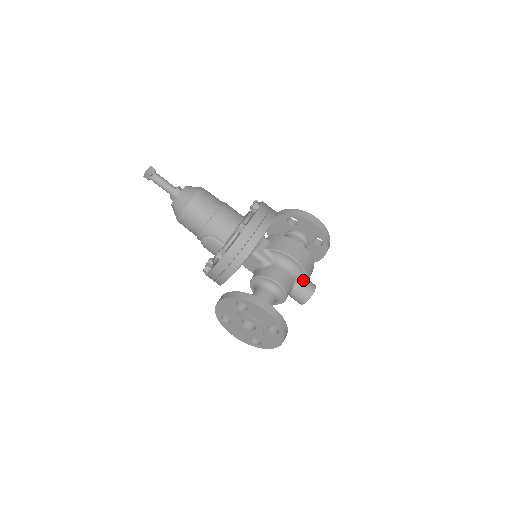
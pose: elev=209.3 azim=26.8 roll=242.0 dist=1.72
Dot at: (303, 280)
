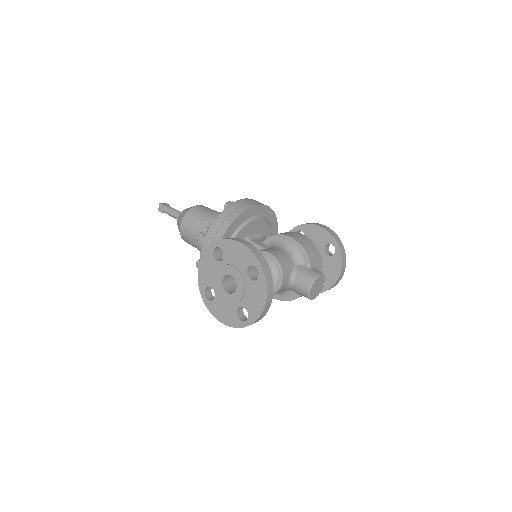
Dot at: (305, 264)
